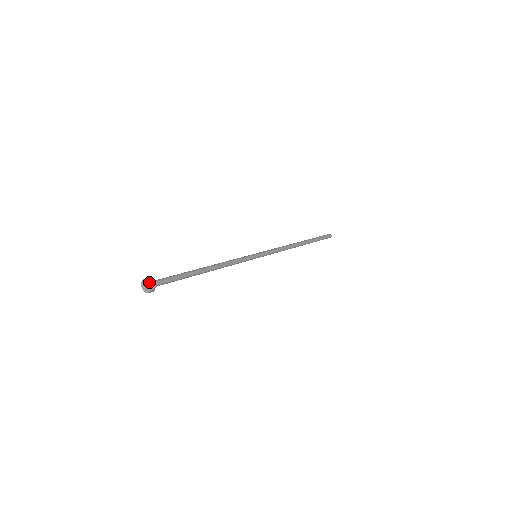
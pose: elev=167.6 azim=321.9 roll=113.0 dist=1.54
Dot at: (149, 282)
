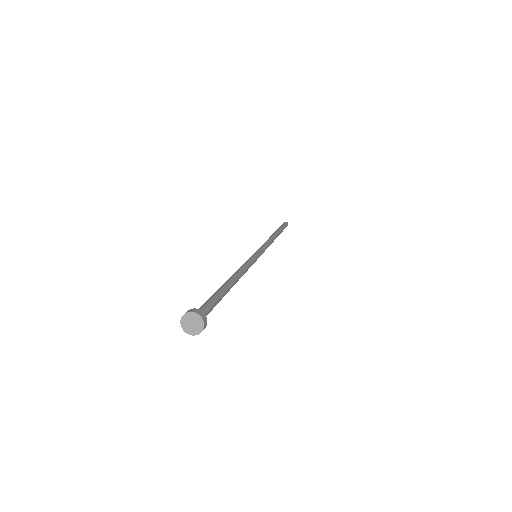
Dot at: (196, 313)
